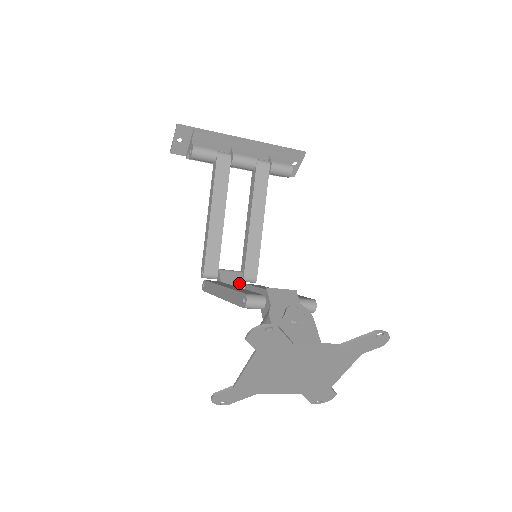
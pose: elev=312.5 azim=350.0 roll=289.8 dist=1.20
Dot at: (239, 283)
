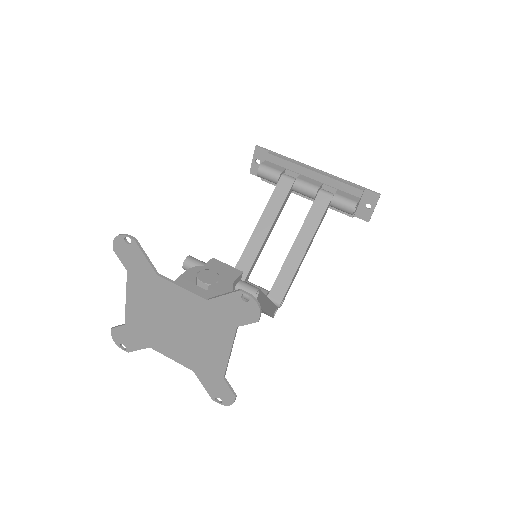
Dot at: occluded
